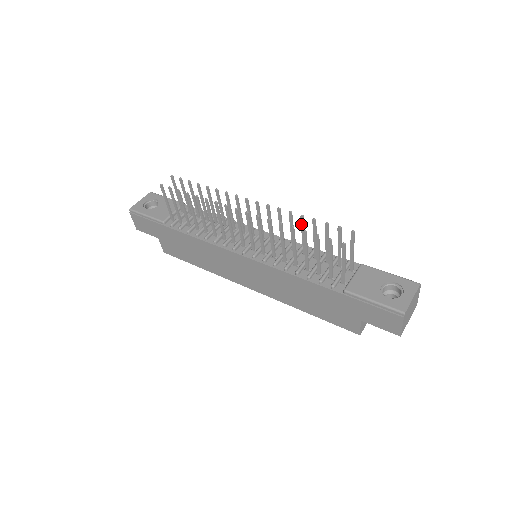
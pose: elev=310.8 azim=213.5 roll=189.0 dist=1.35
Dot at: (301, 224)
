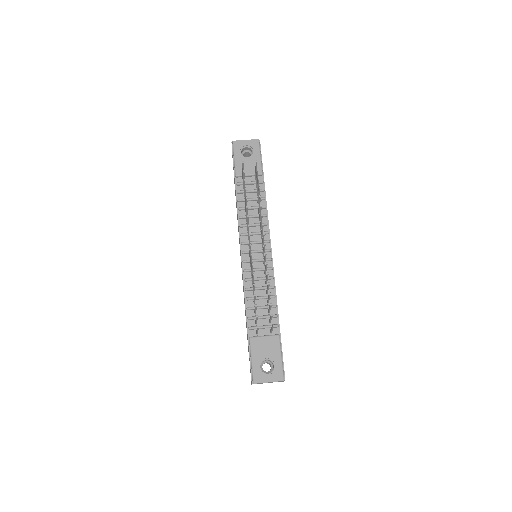
Dot at: occluded
